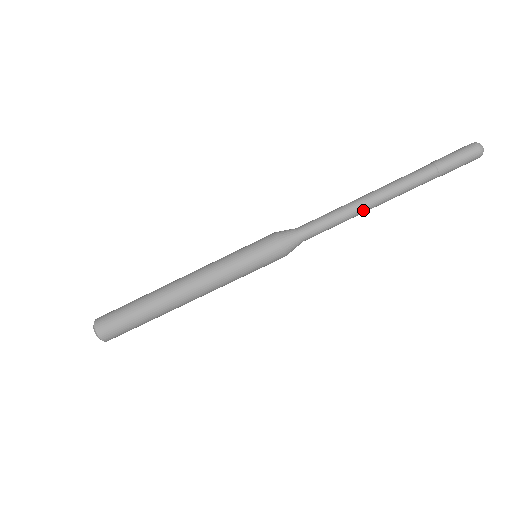
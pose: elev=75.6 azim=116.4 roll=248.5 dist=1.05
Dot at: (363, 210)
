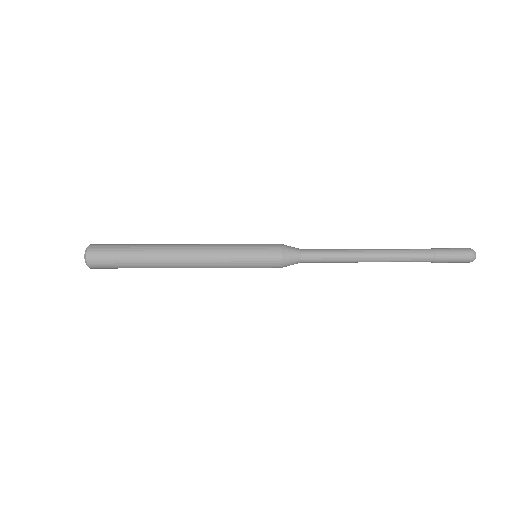
Dot at: occluded
